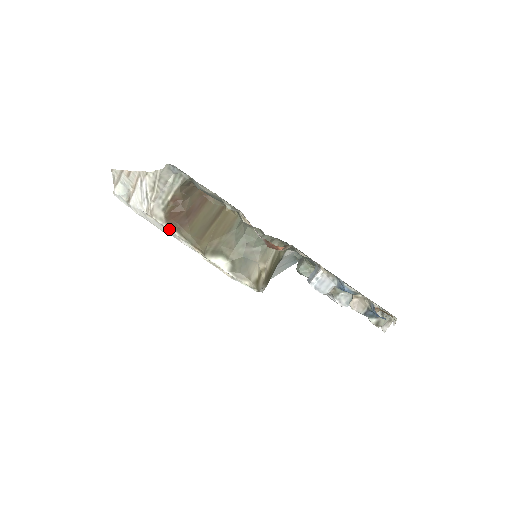
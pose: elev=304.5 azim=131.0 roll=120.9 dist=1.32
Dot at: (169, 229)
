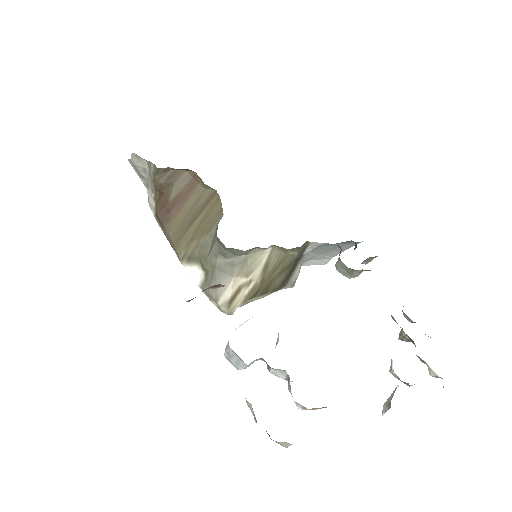
Dot at: (158, 223)
